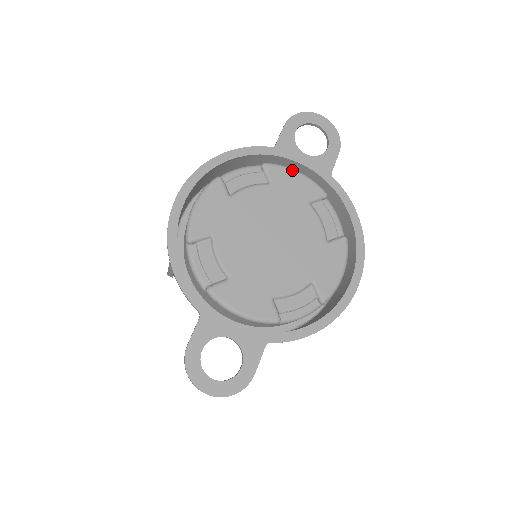
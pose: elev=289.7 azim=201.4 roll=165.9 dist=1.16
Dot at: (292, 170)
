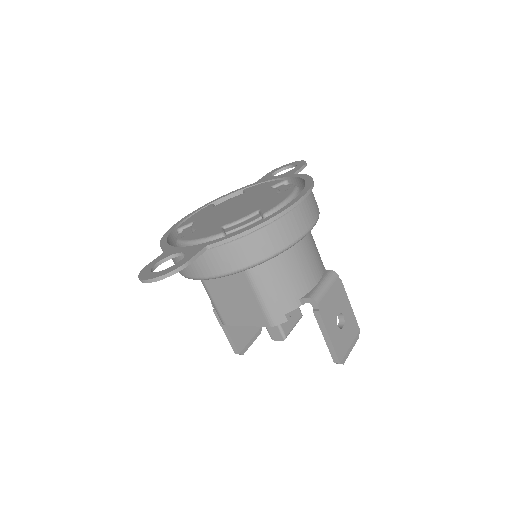
Dot at: (263, 183)
